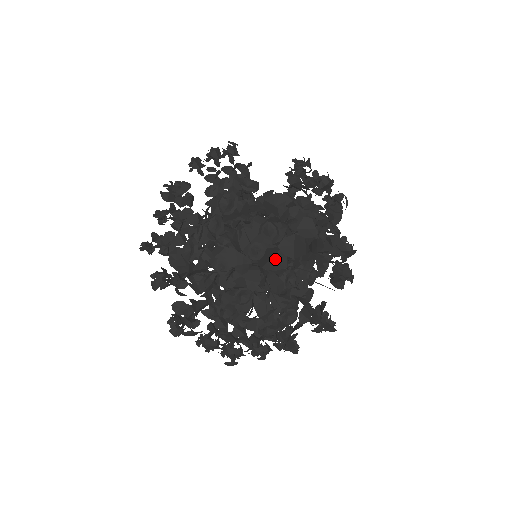
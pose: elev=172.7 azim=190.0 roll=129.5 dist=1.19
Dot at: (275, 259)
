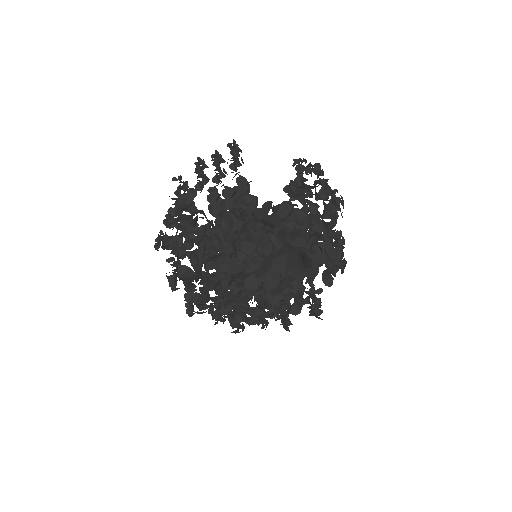
Dot at: (269, 274)
